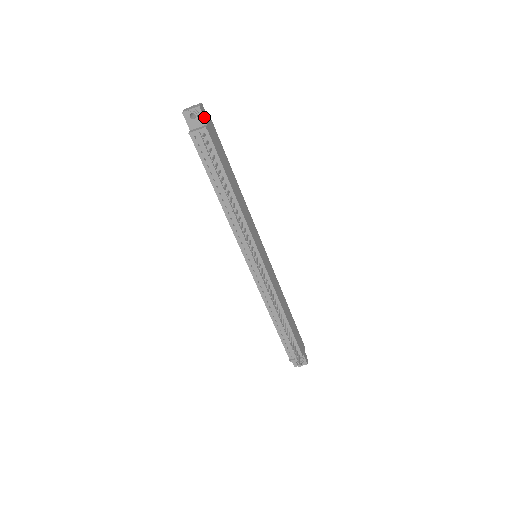
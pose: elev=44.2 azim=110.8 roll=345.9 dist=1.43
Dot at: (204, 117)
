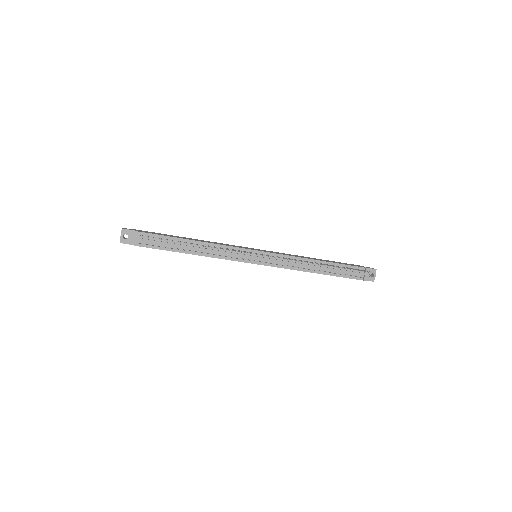
Dot at: (131, 230)
